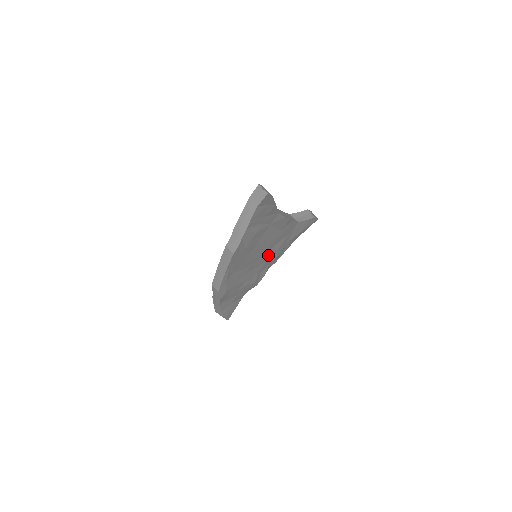
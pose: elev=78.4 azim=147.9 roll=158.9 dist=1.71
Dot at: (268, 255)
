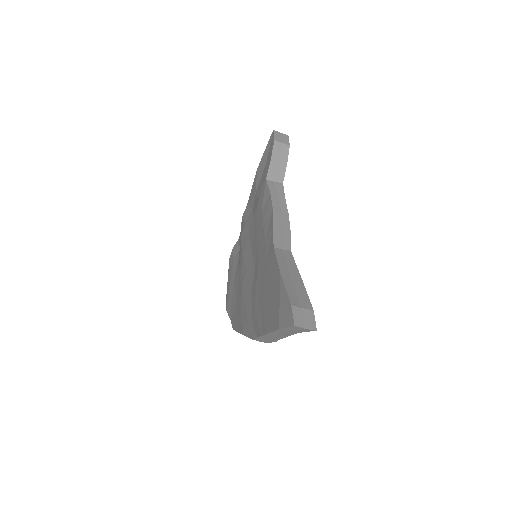
Dot at: occluded
